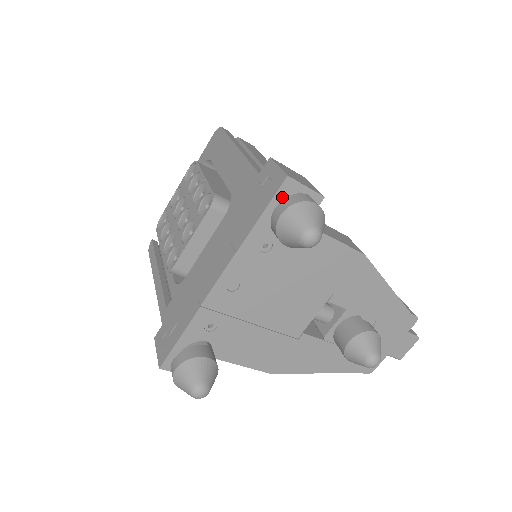
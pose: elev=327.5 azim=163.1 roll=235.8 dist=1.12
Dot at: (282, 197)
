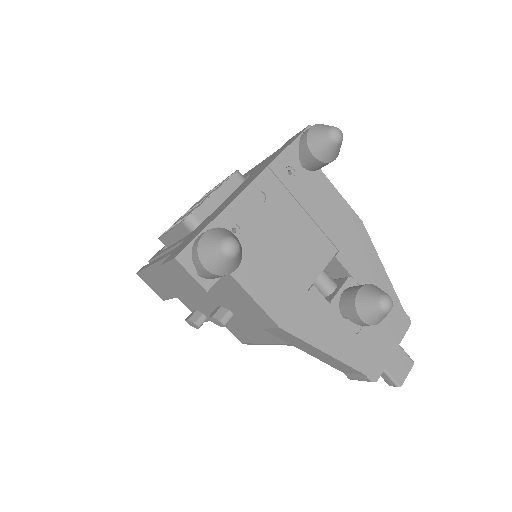
Dot at: occluded
